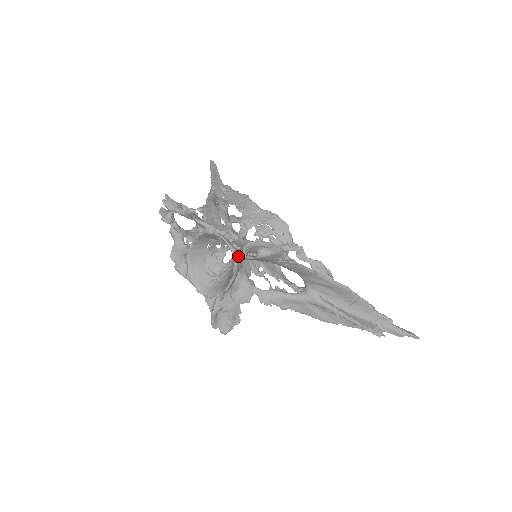
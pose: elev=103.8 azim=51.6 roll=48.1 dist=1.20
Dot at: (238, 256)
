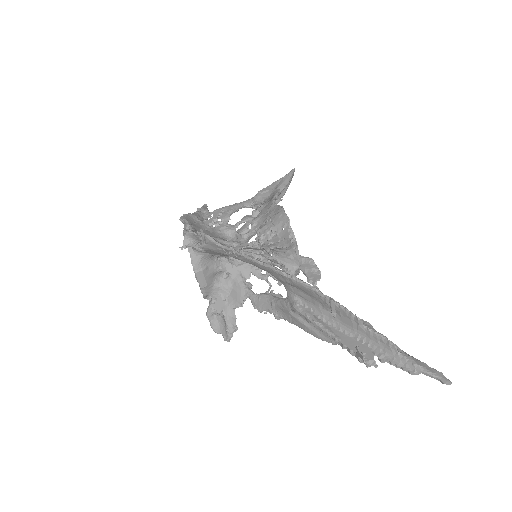
Dot at: (192, 249)
